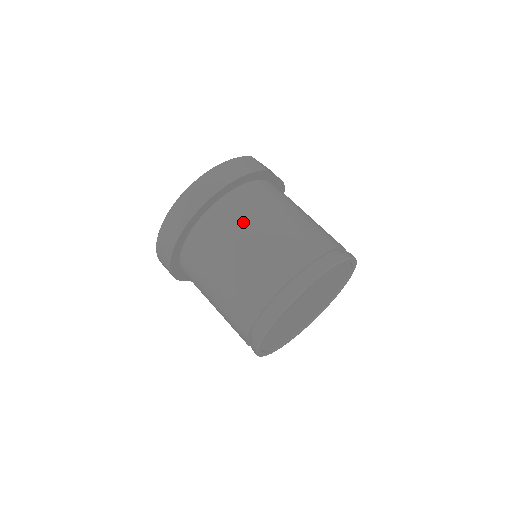
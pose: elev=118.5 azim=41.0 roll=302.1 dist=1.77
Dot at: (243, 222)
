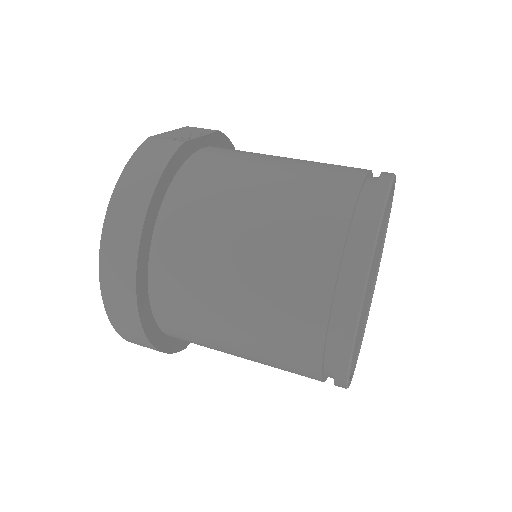
Dot at: (206, 252)
